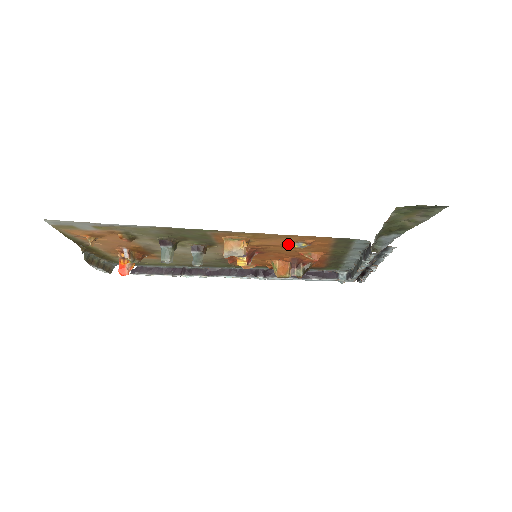
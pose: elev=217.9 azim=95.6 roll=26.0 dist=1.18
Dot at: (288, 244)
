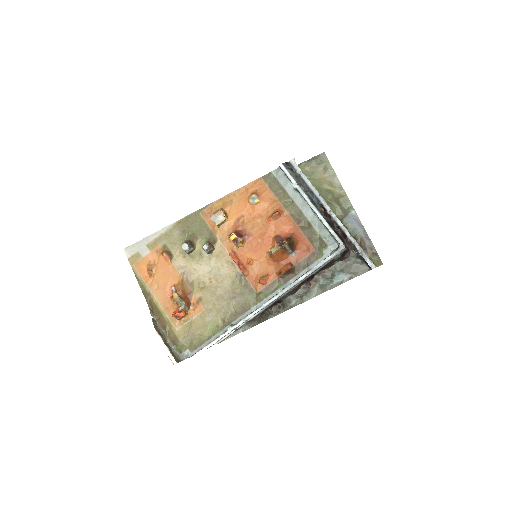
Dot at: (249, 207)
